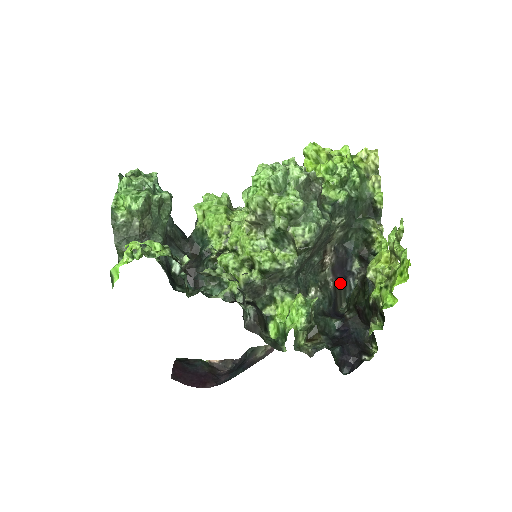
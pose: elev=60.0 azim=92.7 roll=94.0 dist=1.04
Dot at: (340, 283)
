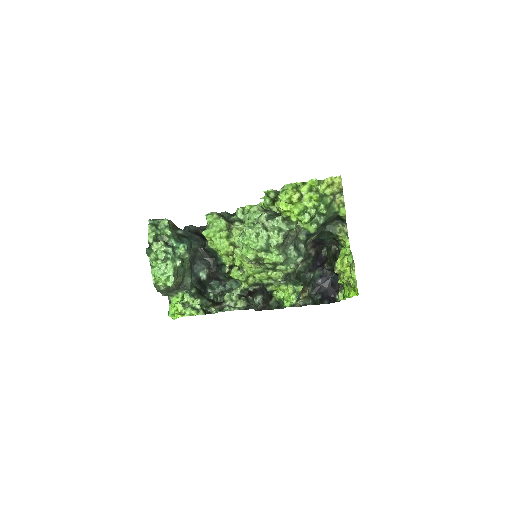
Dot at: (320, 246)
